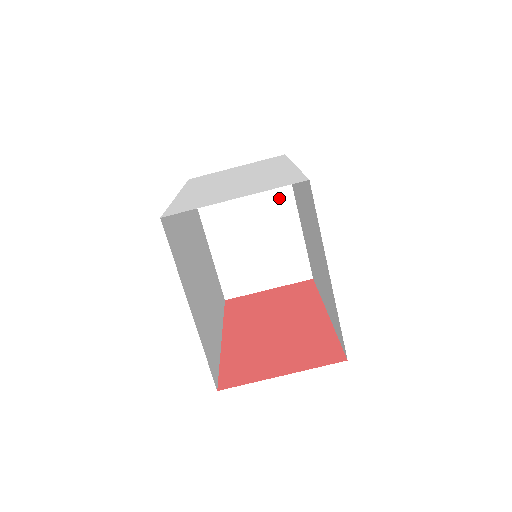
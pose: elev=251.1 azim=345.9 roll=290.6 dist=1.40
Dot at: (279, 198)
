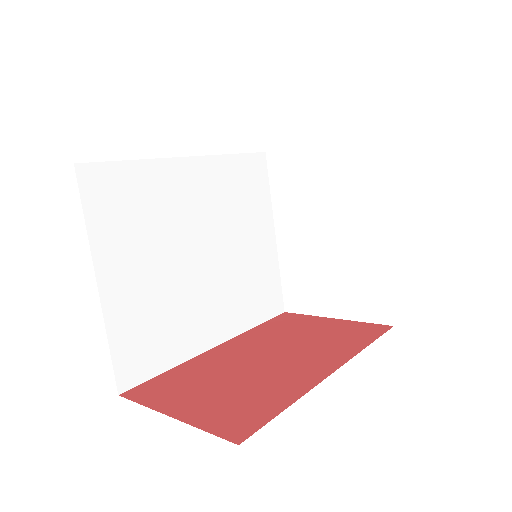
Dot at: (363, 195)
